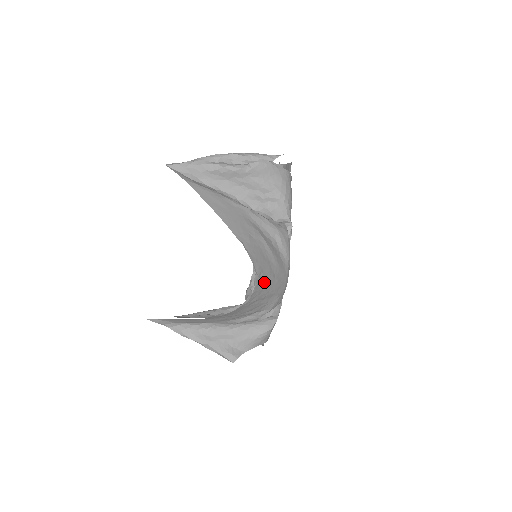
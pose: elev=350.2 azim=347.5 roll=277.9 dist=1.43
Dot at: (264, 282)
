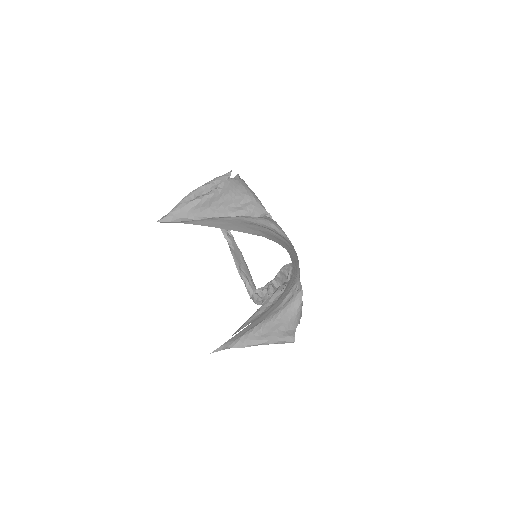
Dot at: (292, 255)
